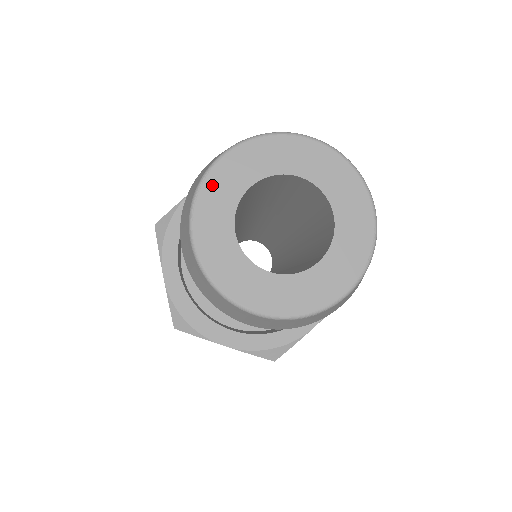
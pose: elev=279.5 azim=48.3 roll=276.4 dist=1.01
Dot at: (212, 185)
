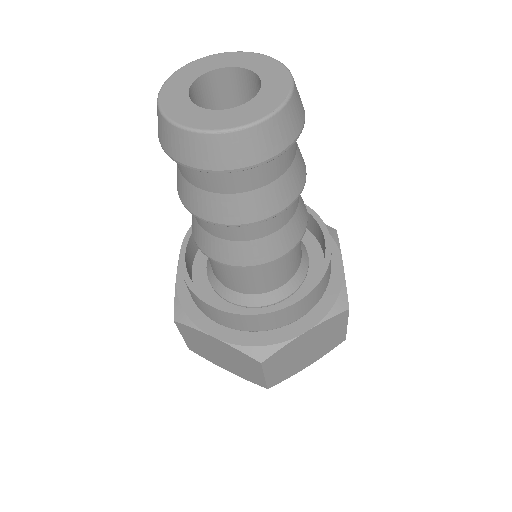
Dot at: (182, 72)
